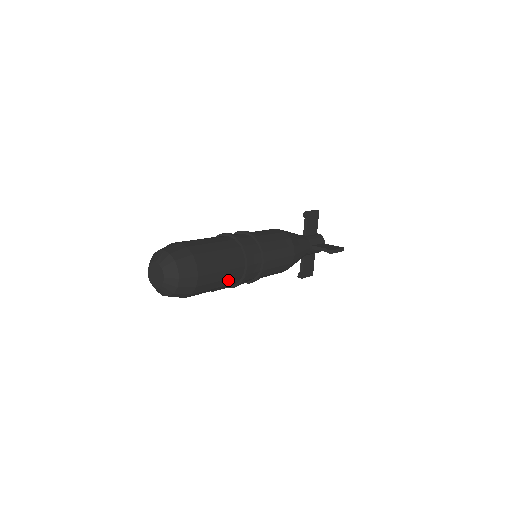
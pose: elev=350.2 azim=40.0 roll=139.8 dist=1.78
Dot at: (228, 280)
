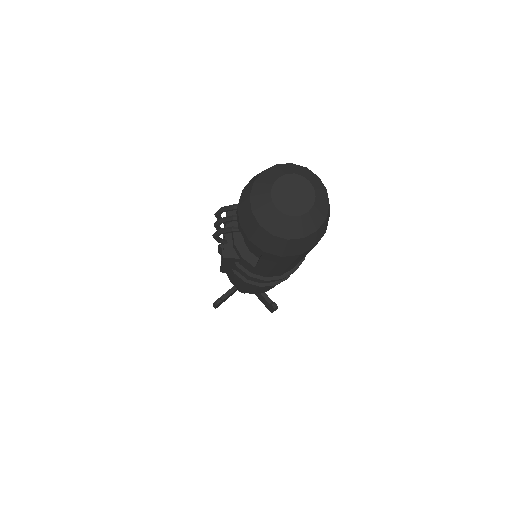
Dot at: (282, 270)
